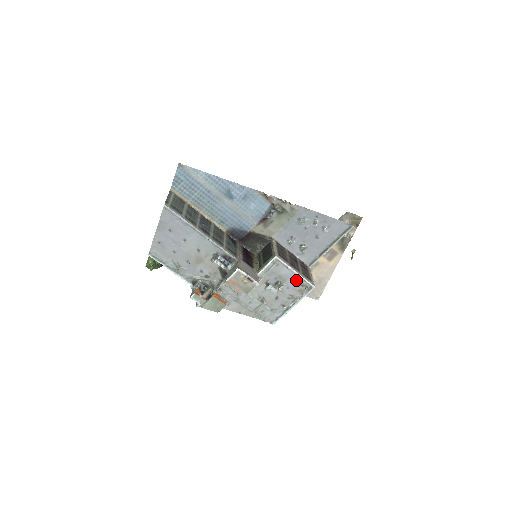
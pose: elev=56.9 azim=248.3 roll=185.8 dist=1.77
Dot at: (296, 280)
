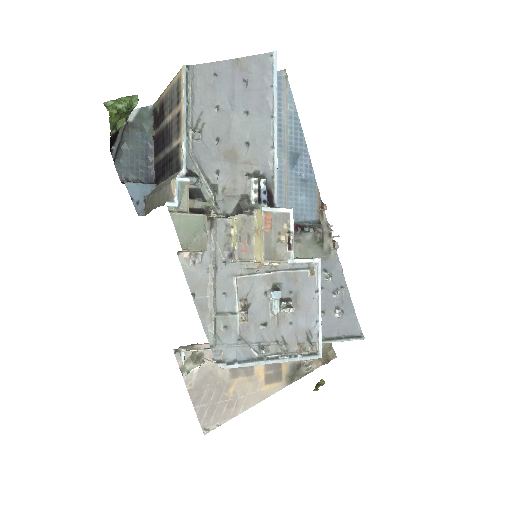
Dot at: (309, 322)
